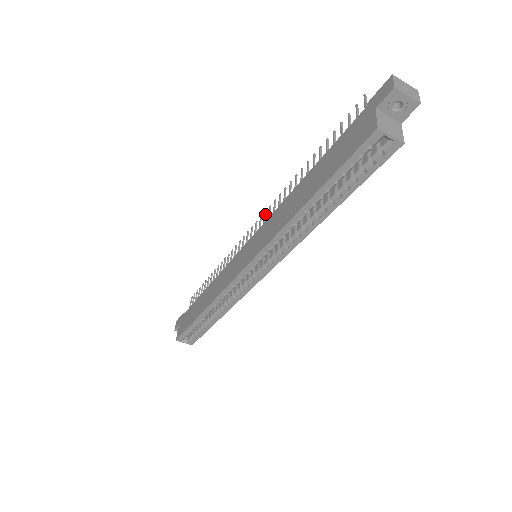
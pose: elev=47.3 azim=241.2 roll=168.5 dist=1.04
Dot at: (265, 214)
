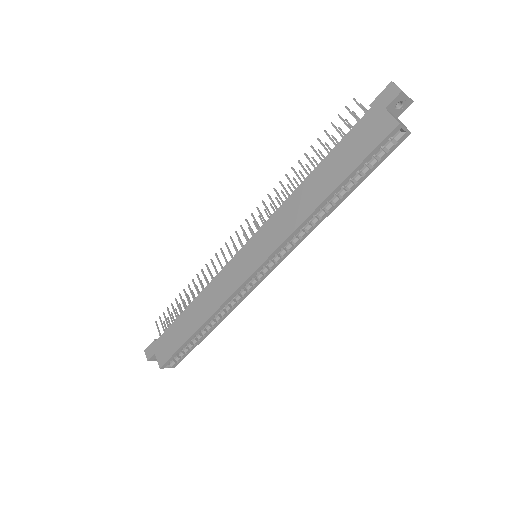
Dot at: (253, 216)
